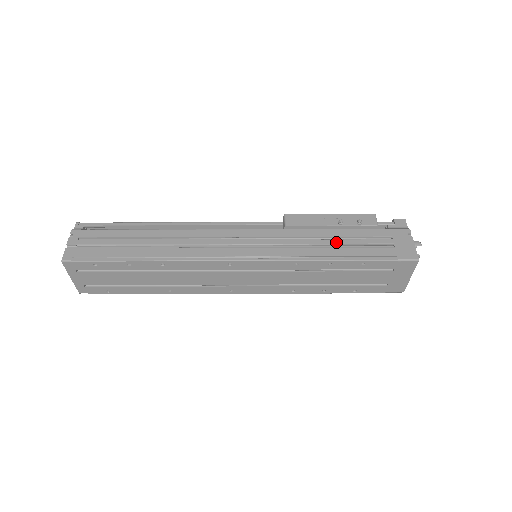
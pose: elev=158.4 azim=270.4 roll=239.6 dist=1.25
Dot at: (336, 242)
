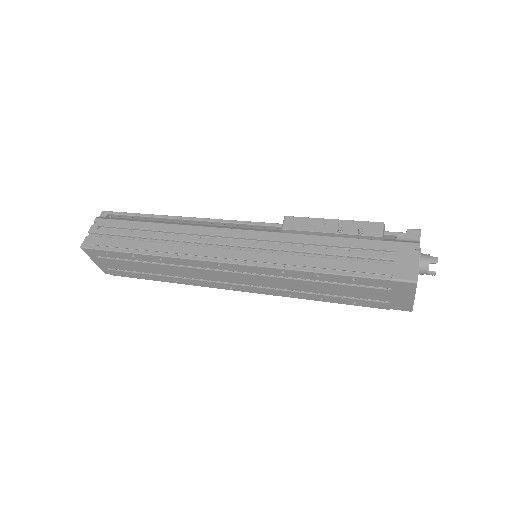
Dot at: (329, 252)
